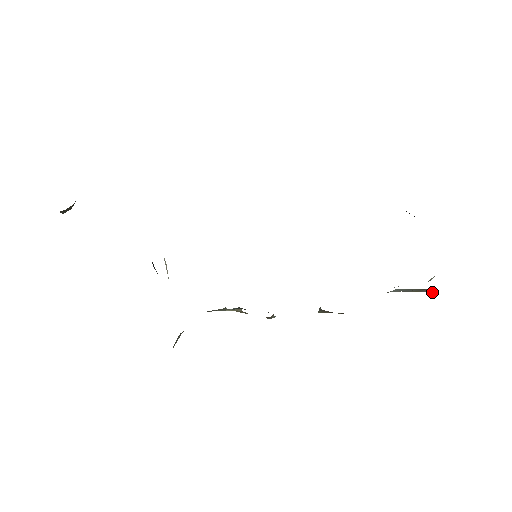
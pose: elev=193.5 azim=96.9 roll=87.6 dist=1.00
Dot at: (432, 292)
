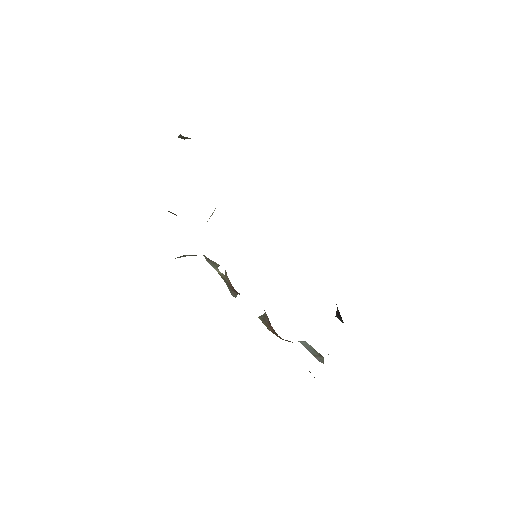
Dot at: (322, 361)
